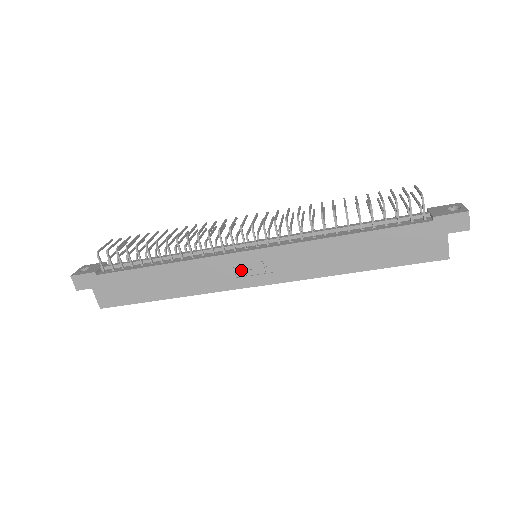
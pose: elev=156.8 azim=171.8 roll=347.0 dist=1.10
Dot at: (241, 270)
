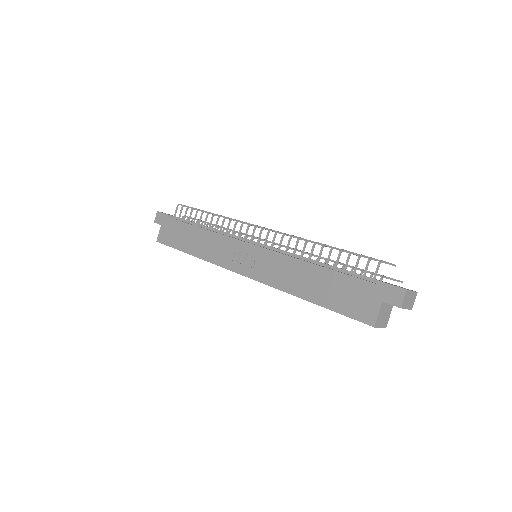
Dot at: (238, 256)
